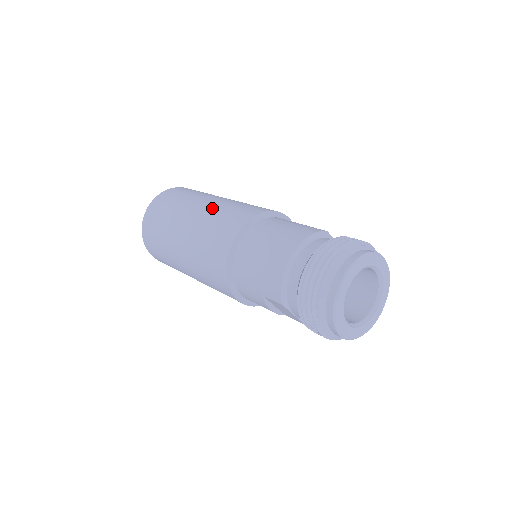
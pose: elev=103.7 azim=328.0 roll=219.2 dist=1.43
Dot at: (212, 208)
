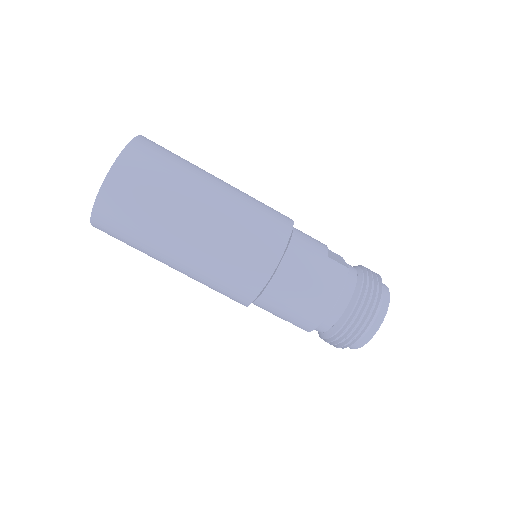
Dot at: (220, 229)
